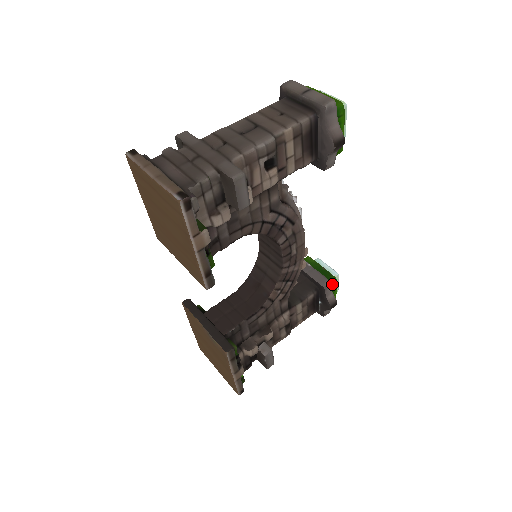
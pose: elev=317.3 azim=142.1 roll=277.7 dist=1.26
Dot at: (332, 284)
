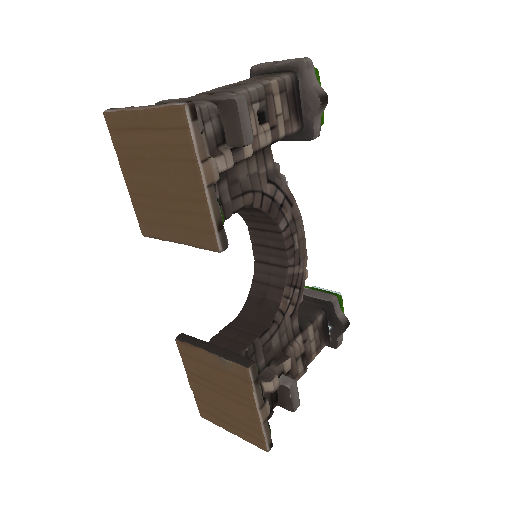
Dot at: occluded
